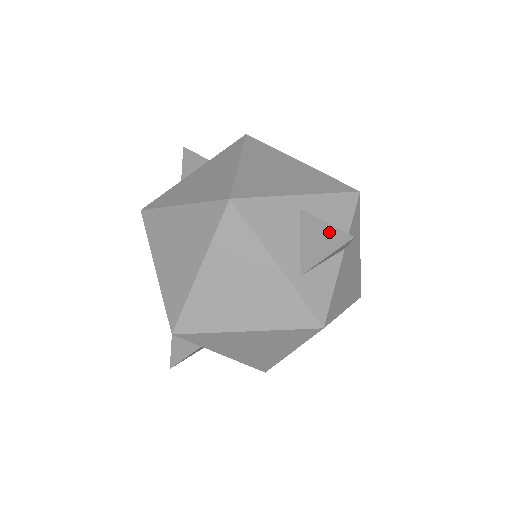
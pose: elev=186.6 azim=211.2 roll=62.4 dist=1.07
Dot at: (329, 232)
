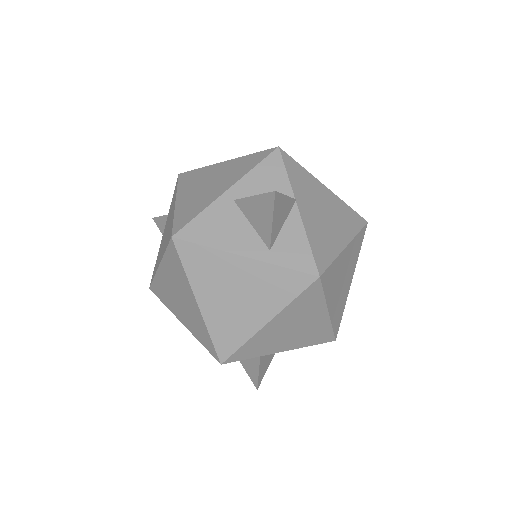
Dot at: (260, 202)
